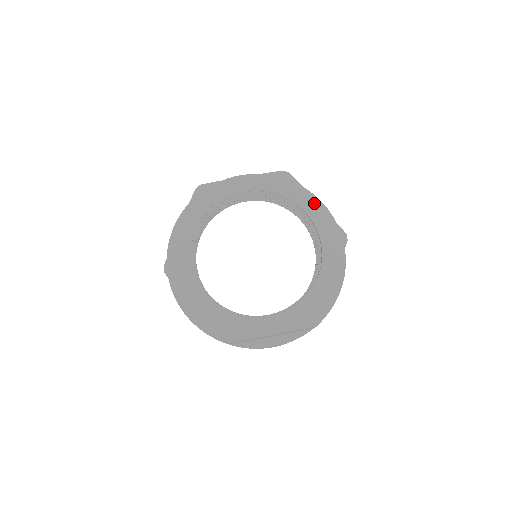
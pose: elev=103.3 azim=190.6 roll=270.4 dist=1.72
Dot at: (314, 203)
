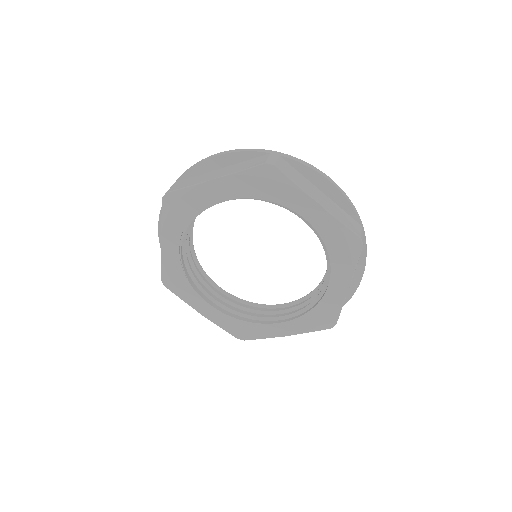
Dot at: (345, 287)
